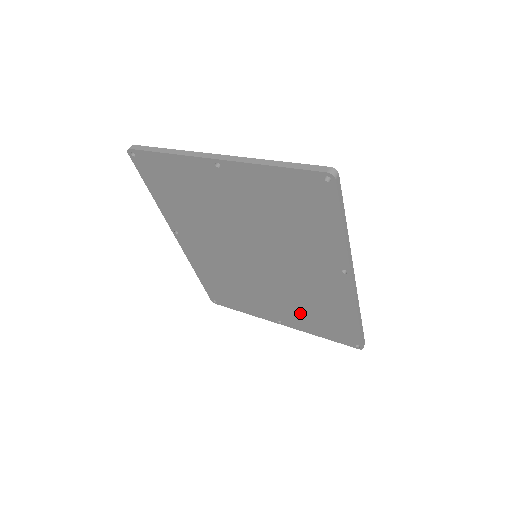
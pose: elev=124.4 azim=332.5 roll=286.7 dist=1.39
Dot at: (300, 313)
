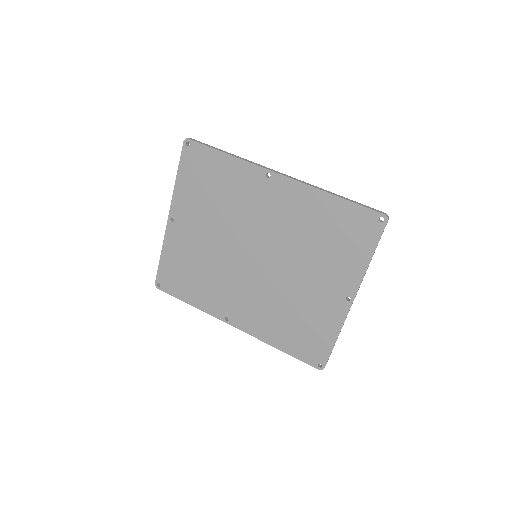
Dot at: (329, 260)
